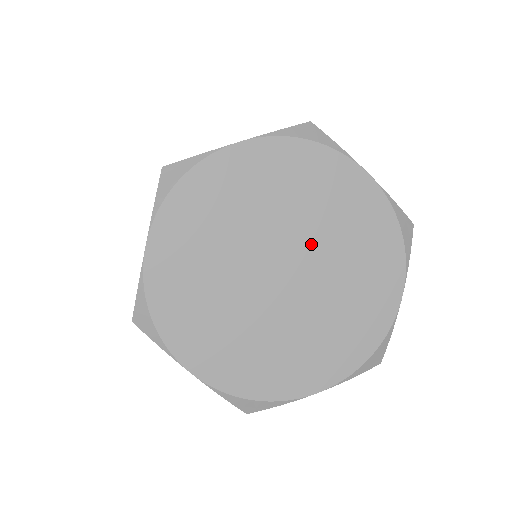
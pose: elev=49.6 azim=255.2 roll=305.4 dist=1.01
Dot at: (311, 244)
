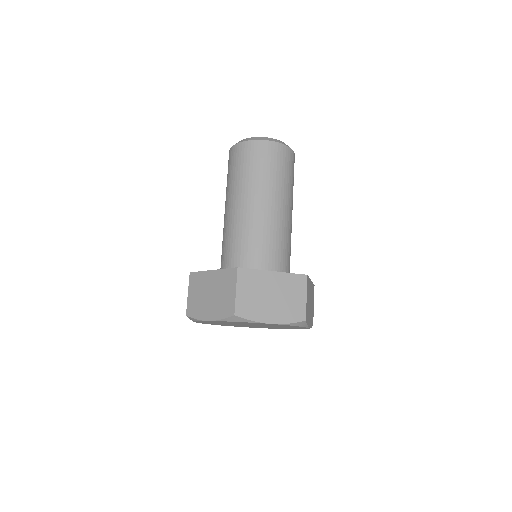
Dot at: occluded
